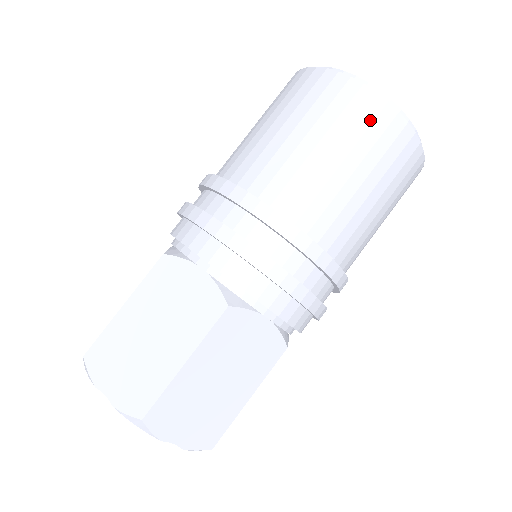
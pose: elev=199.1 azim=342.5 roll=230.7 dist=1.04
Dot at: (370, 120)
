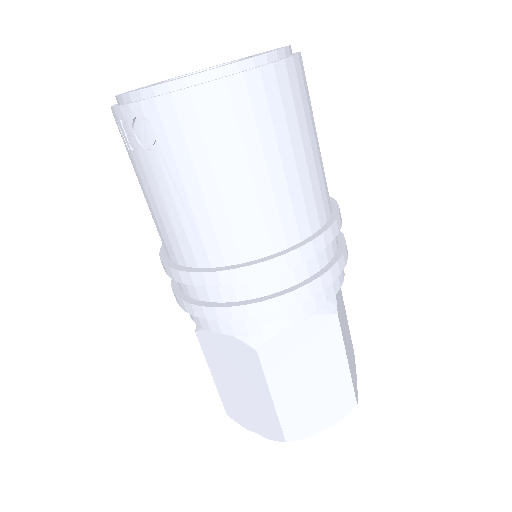
Dot at: (289, 93)
